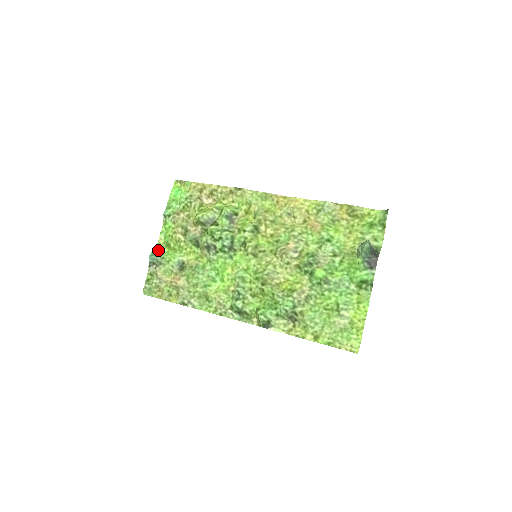
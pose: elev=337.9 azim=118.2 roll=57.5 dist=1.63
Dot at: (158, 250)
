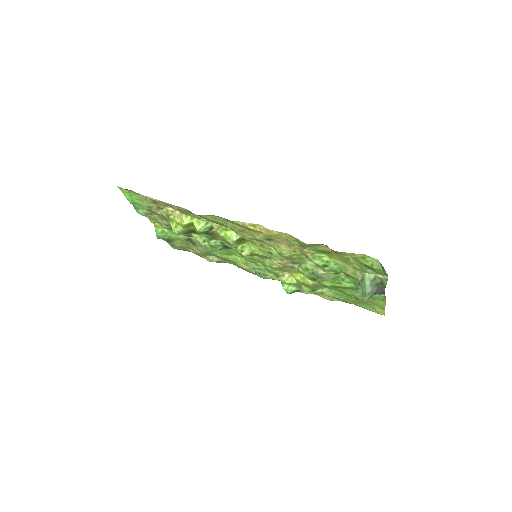
Dot at: (160, 232)
